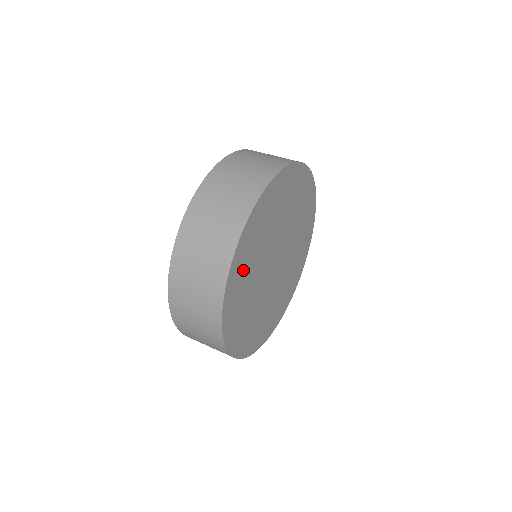
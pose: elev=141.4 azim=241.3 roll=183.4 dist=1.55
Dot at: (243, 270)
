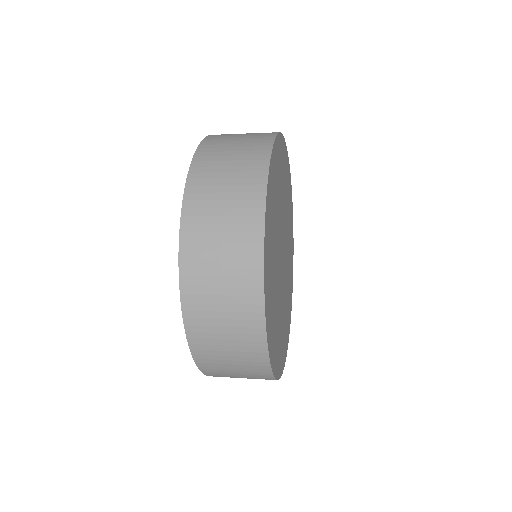
Dot at: (271, 210)
